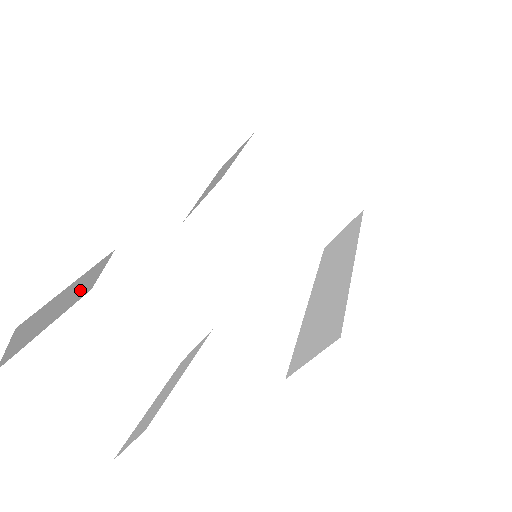
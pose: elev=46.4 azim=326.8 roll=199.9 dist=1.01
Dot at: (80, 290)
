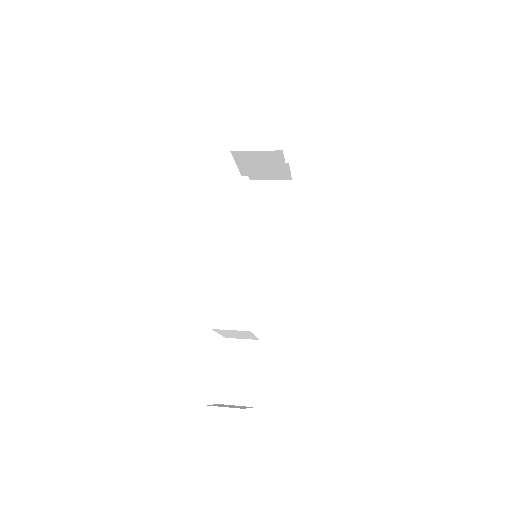
Dot at: occluded
